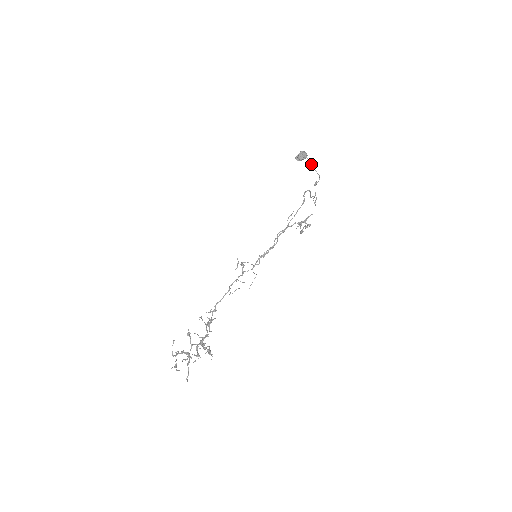
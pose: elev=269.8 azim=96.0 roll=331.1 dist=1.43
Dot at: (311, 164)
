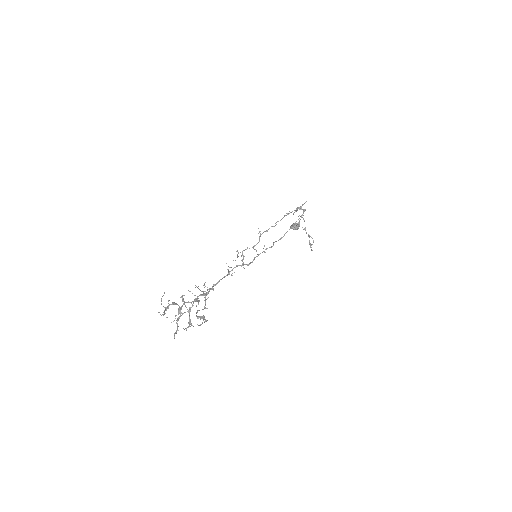
Dot at: (304, 229)
